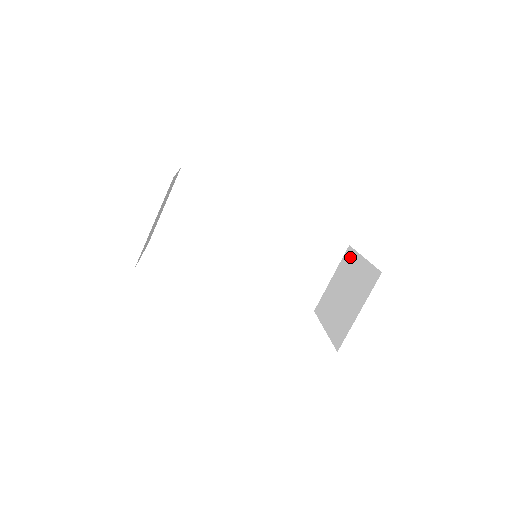
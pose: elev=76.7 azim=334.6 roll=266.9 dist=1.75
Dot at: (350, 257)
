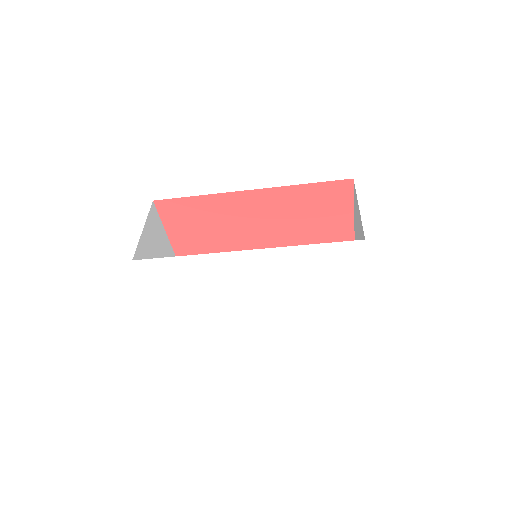
Dot at: occluded
